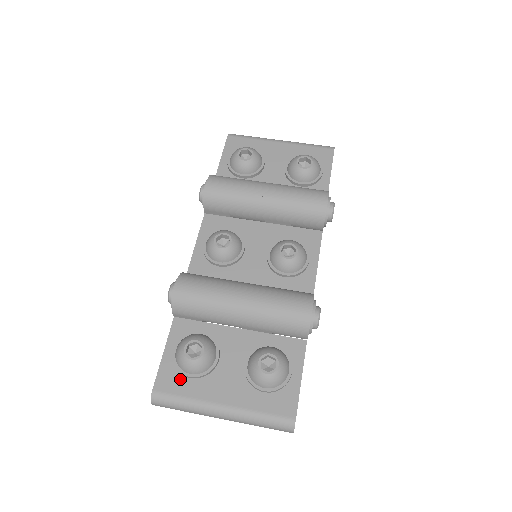
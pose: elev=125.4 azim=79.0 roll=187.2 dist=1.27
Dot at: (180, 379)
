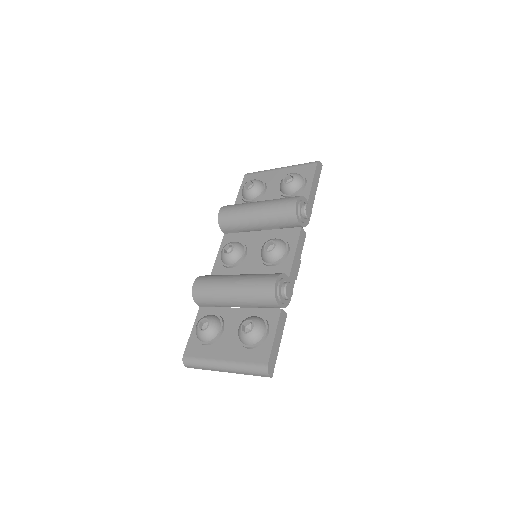
Dot at: (199, 347)
